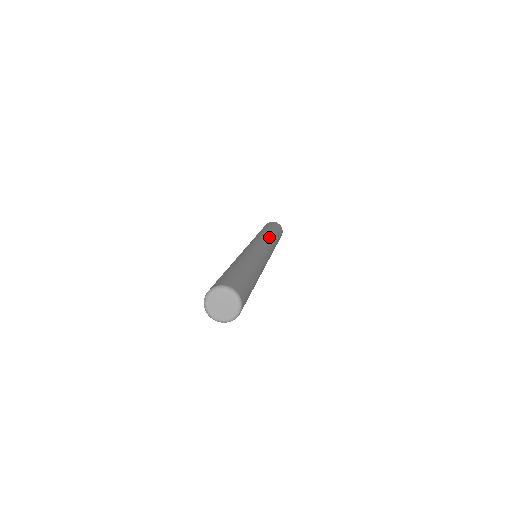
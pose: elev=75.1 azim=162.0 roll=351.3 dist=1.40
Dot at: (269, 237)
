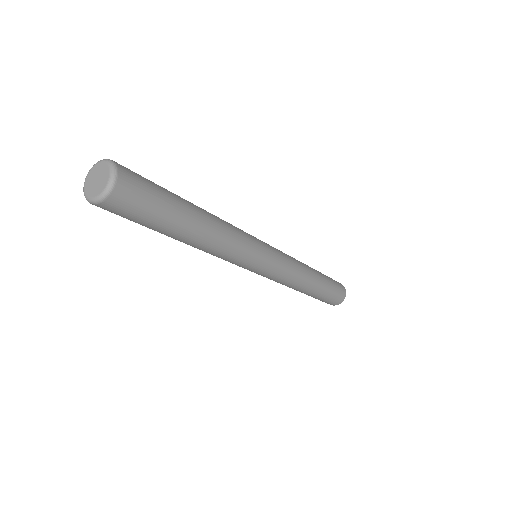
Dot at: occluded
